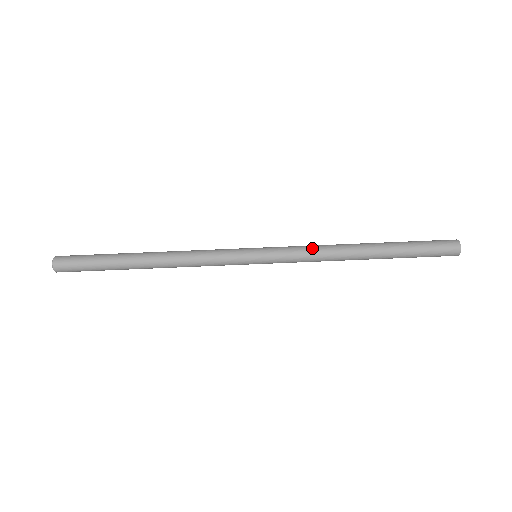
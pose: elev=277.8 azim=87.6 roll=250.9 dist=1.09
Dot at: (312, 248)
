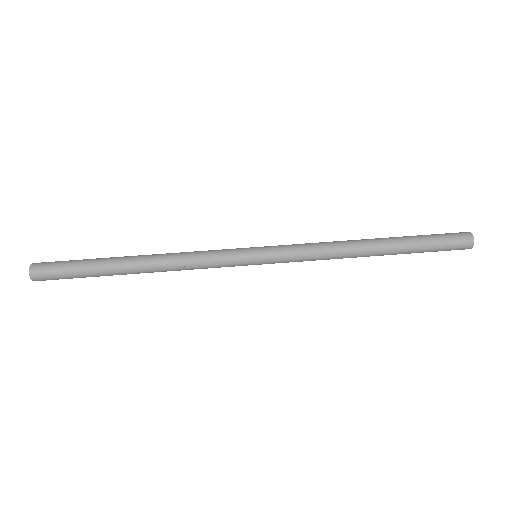
Dot at: occluded
